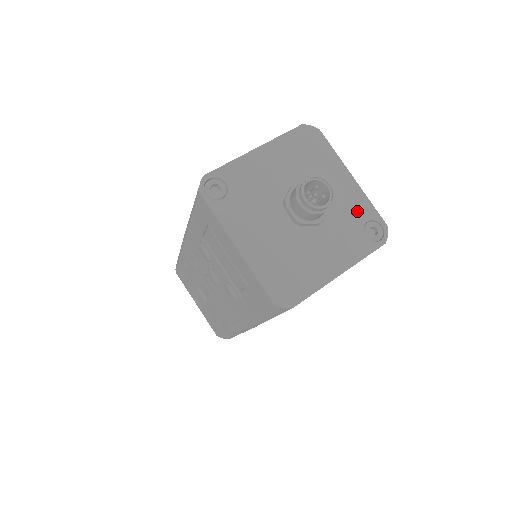
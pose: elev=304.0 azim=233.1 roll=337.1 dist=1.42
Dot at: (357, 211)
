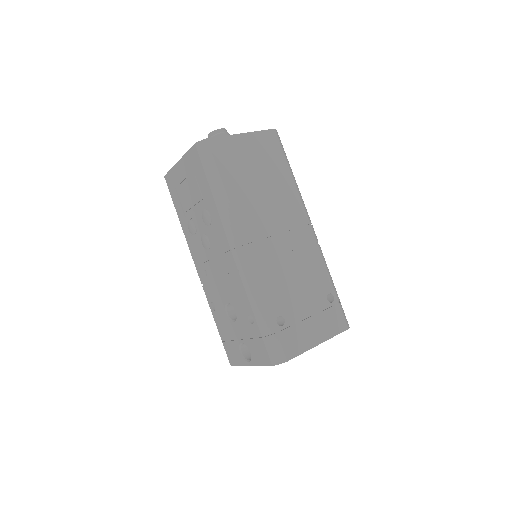
Dot at: occluded
